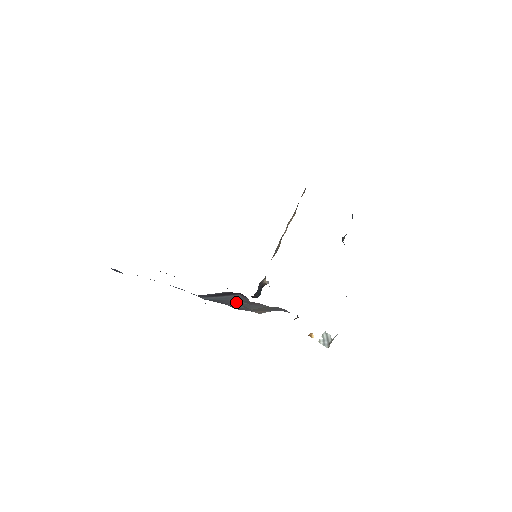
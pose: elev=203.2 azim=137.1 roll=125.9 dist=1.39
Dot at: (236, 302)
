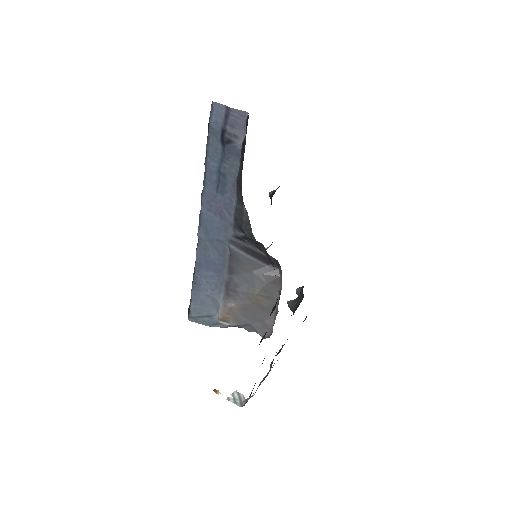
Dot at: (250, 275)
